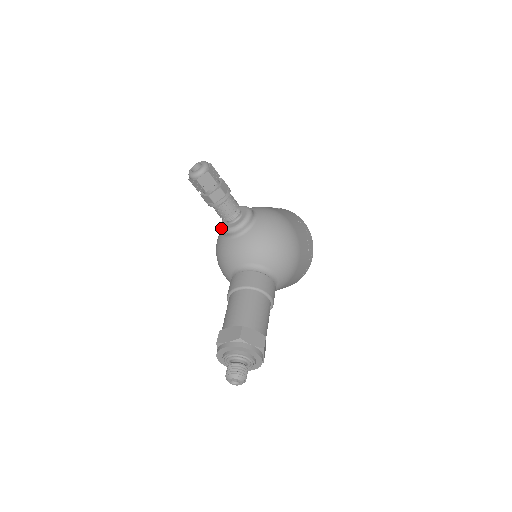
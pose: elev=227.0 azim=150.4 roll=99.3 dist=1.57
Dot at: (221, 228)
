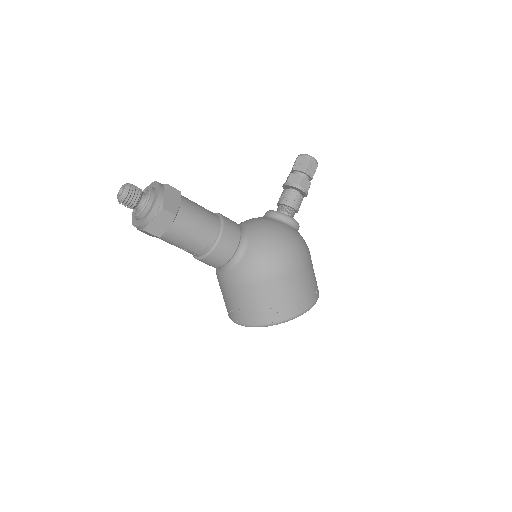
Dot at: occluded
